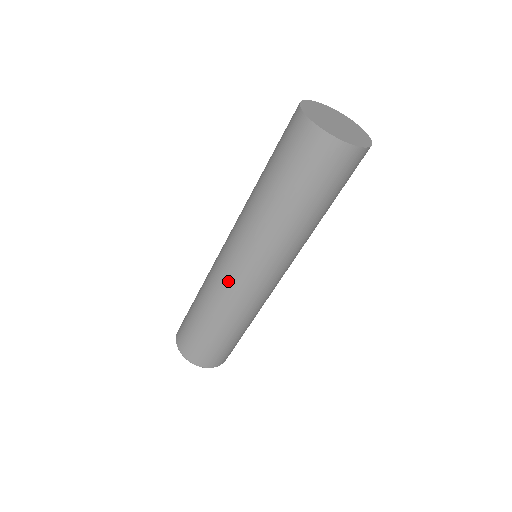
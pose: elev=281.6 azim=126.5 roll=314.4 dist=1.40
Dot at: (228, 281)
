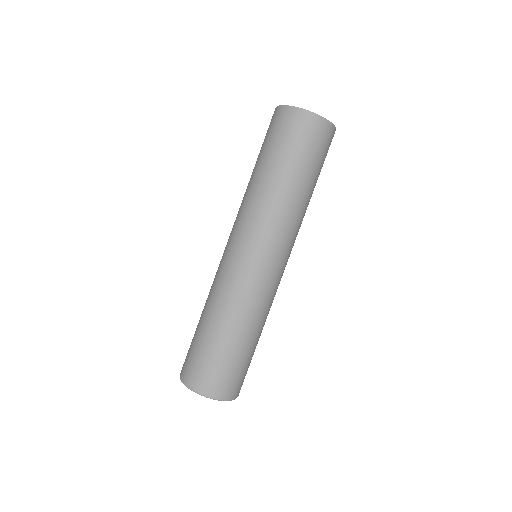
Dot at: (228, 268)
